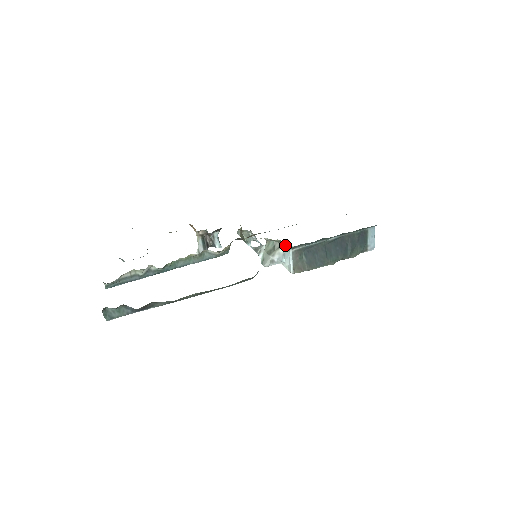
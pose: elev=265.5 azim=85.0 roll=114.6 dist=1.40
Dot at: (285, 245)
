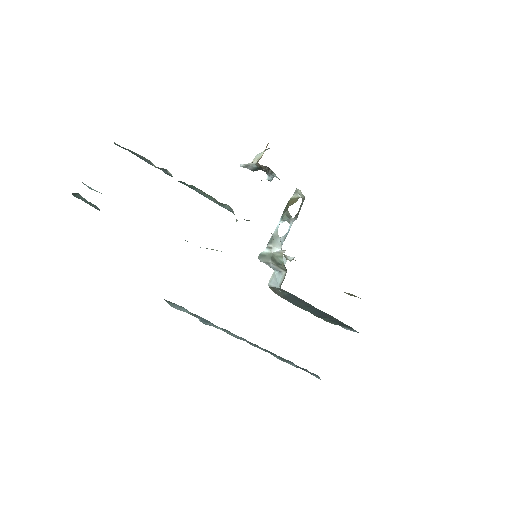
Dot at: occluded
